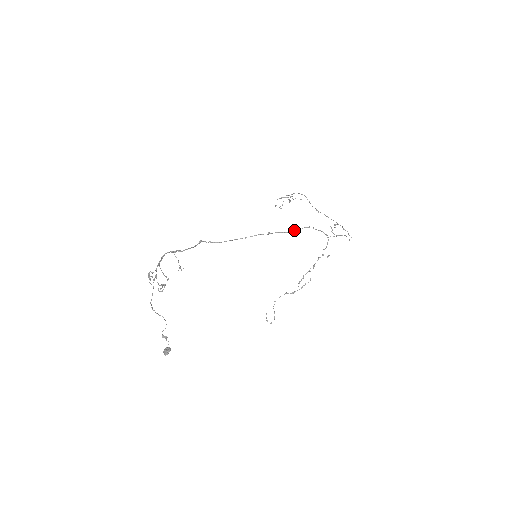
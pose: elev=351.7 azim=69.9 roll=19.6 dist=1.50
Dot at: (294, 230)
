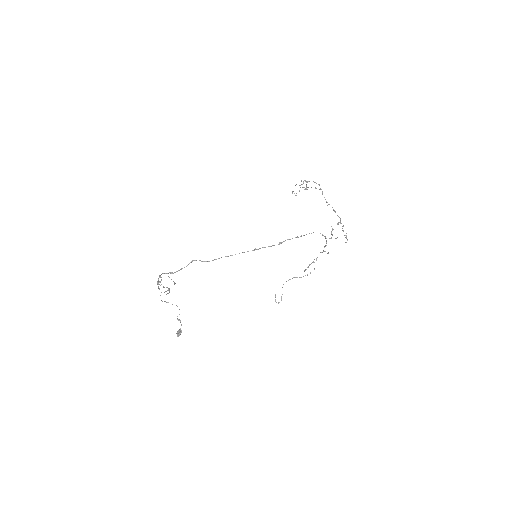
Dot at: (284, 241)
